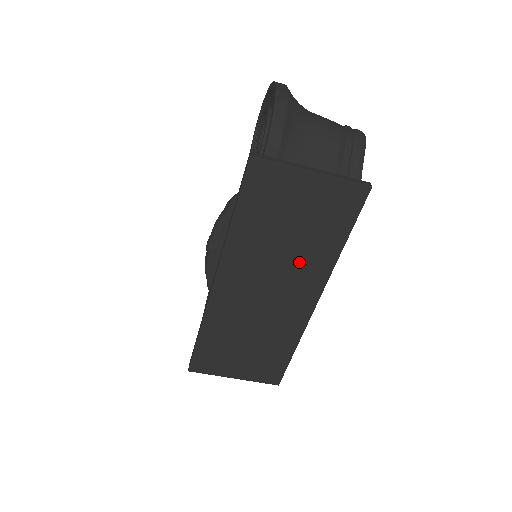
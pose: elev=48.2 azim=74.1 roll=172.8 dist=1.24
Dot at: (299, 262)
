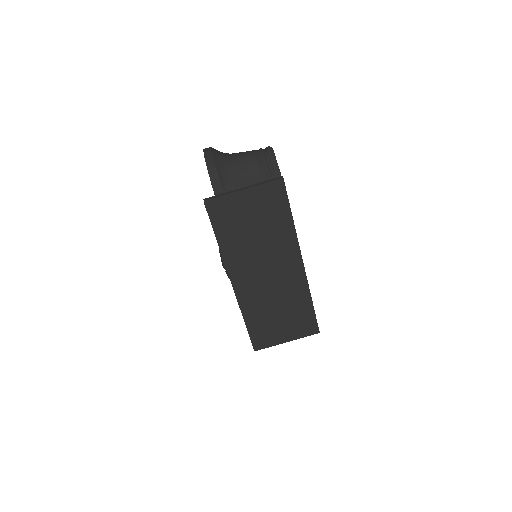
Dot at: (273, 245)
